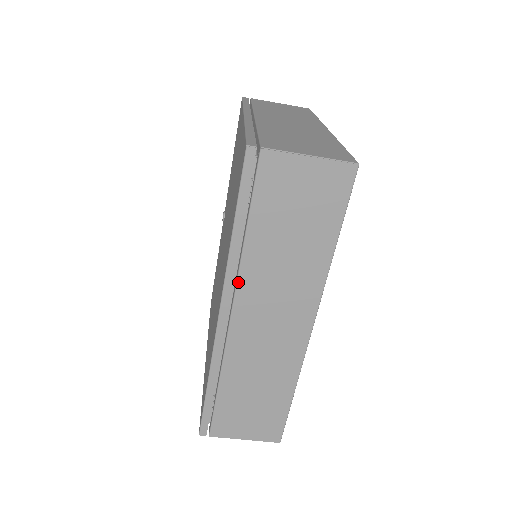
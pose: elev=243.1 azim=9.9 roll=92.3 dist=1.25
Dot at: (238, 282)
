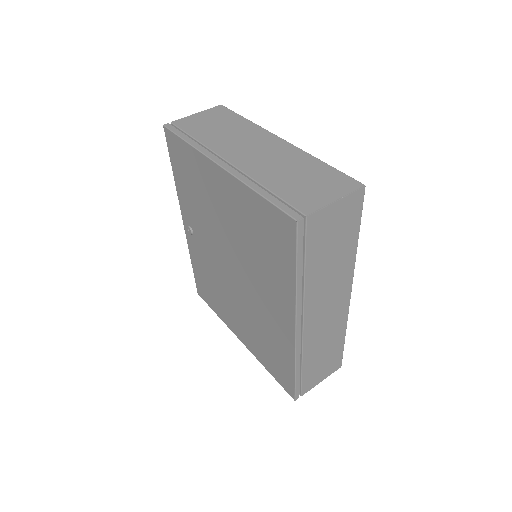
Dot at: (305, 303)
